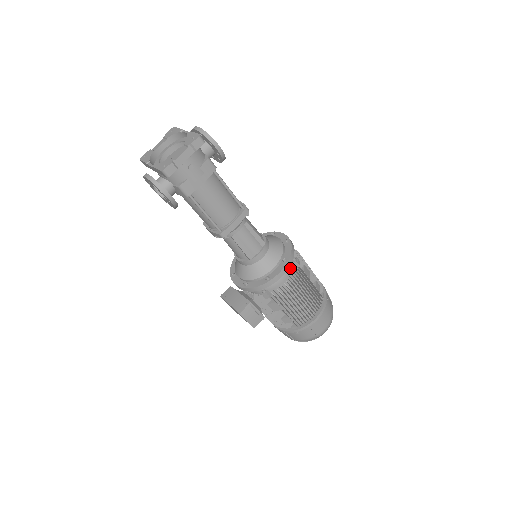
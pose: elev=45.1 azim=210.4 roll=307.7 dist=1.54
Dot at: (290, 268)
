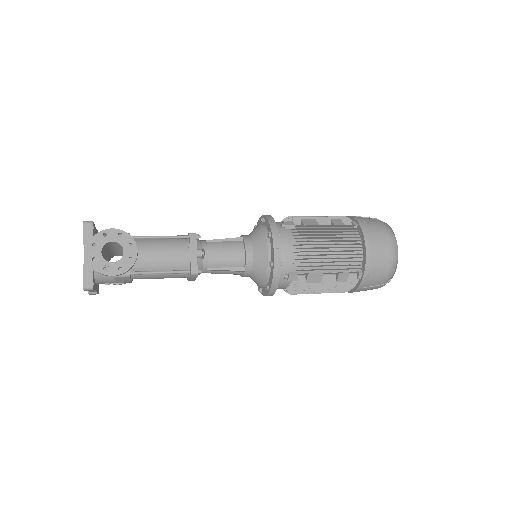
Dot at: (284, 284)
